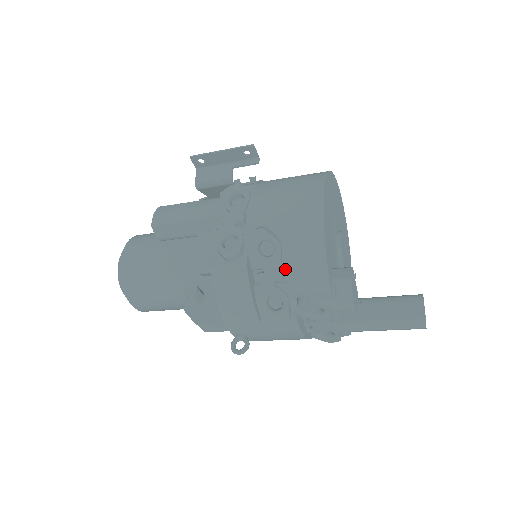
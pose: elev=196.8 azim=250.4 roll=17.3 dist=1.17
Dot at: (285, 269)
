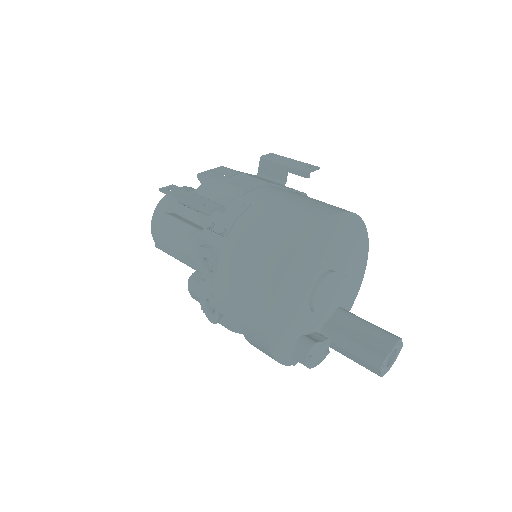
Dot at: occluded
